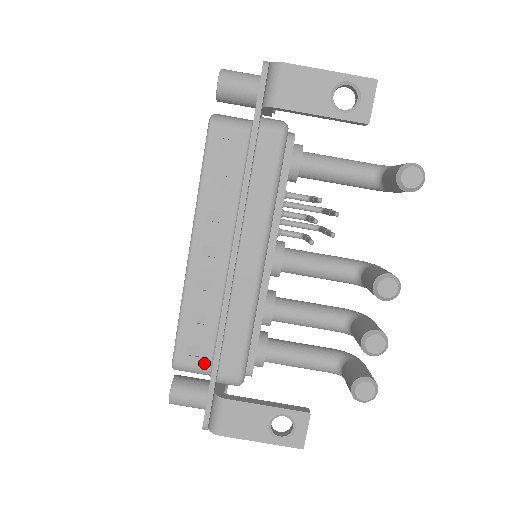
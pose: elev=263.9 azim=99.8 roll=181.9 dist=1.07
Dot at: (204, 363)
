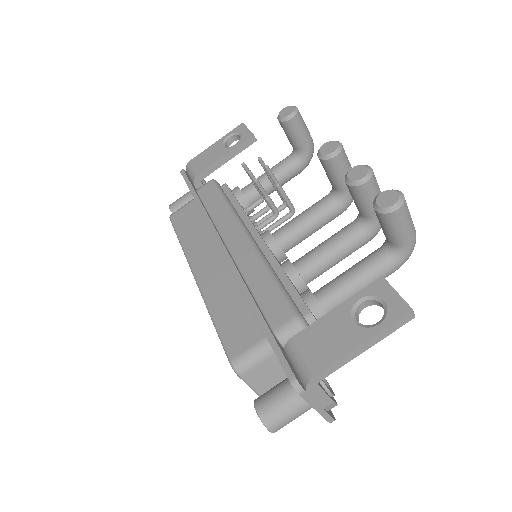
Dot at: (257, 338)
